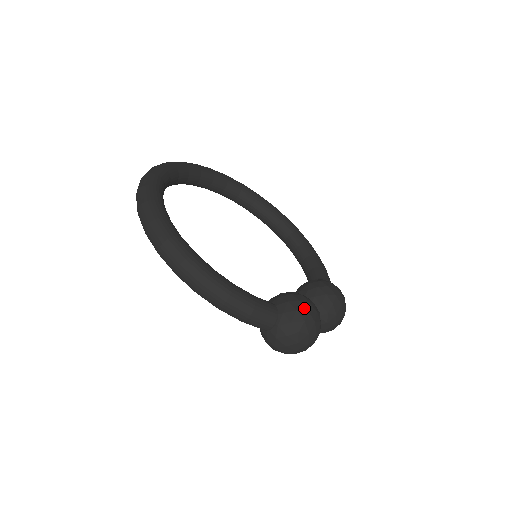
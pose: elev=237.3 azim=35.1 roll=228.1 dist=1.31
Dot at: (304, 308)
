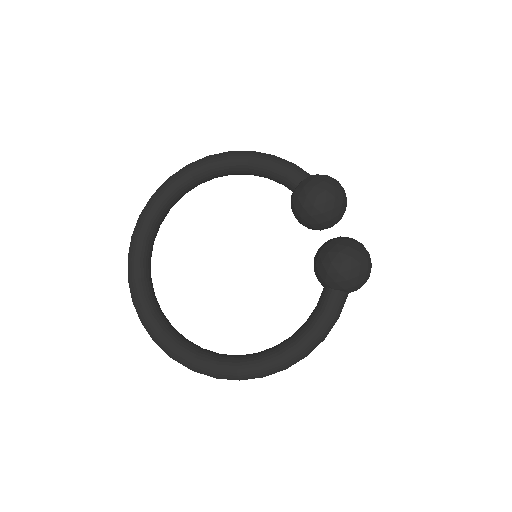
Dot at: (347, 273)
